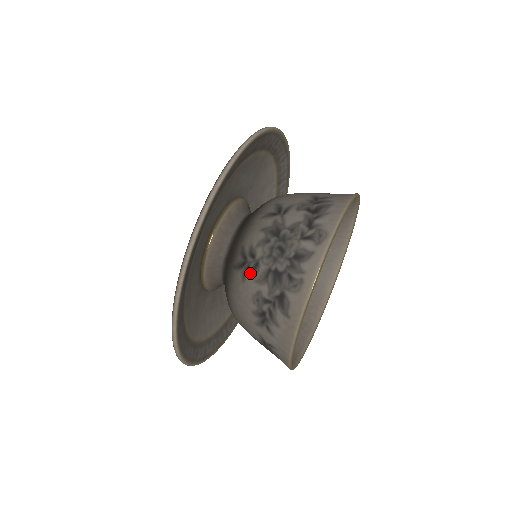
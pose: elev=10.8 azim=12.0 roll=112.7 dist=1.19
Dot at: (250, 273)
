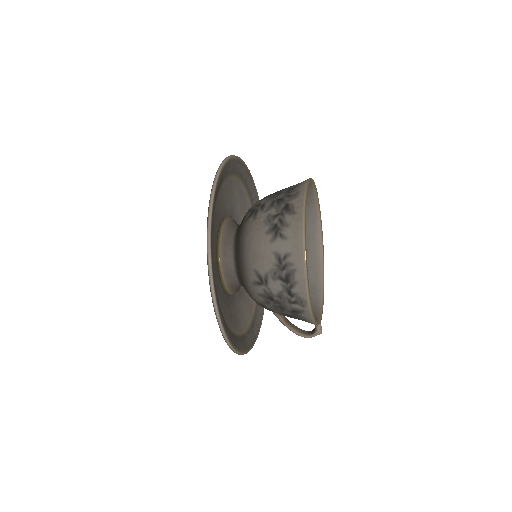
Dot at: (259, 211)
